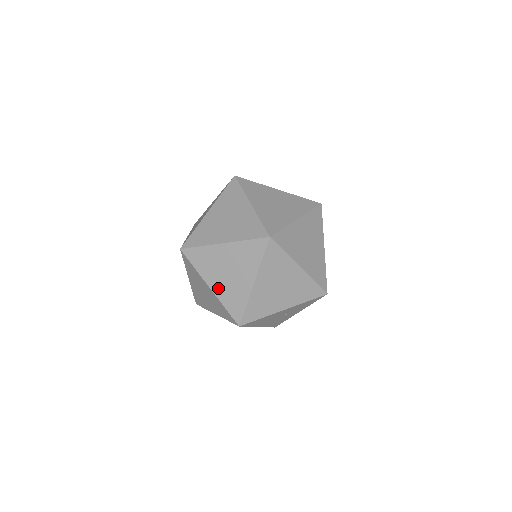
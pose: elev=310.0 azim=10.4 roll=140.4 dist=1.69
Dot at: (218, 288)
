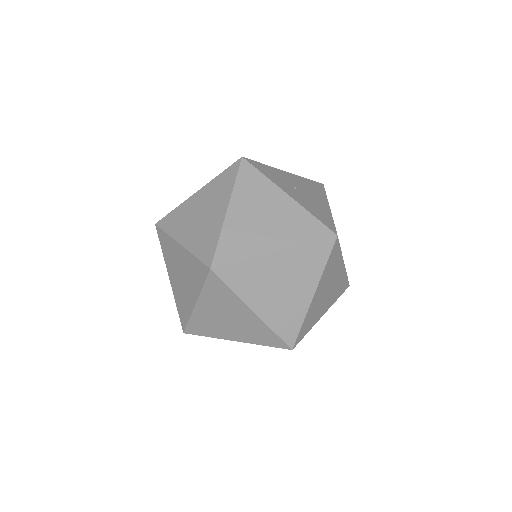
Dot at: (203, 312)
